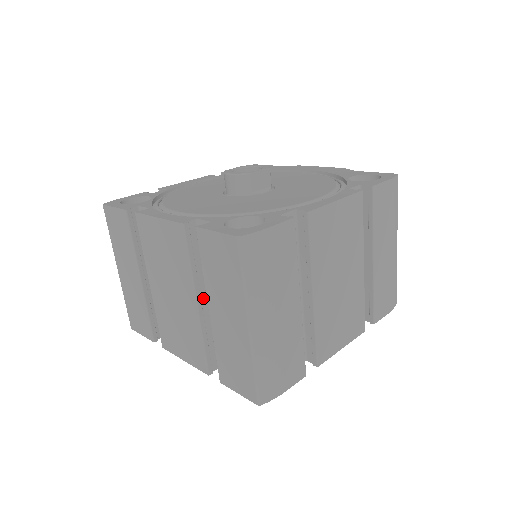
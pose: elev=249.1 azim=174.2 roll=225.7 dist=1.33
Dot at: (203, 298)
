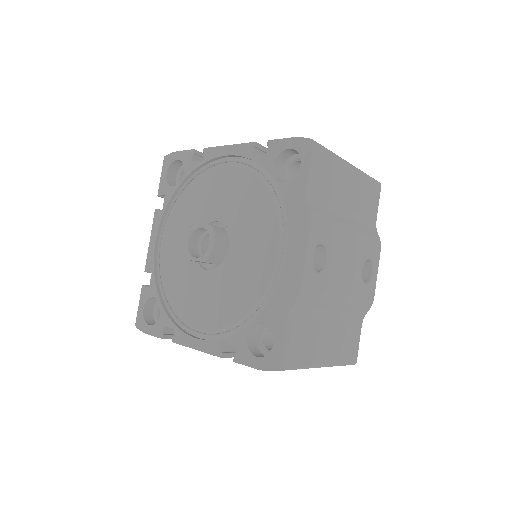
Dot at: occluded
